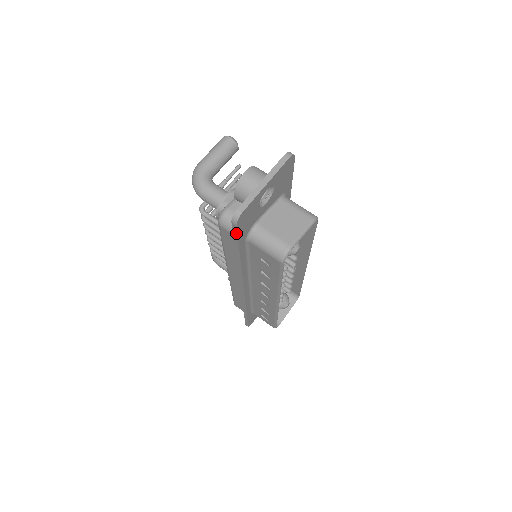
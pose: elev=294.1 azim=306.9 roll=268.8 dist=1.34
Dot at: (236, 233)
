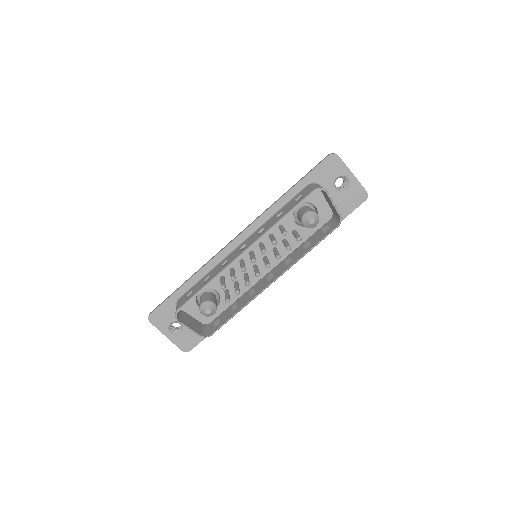
Dot at: (320, 163)
